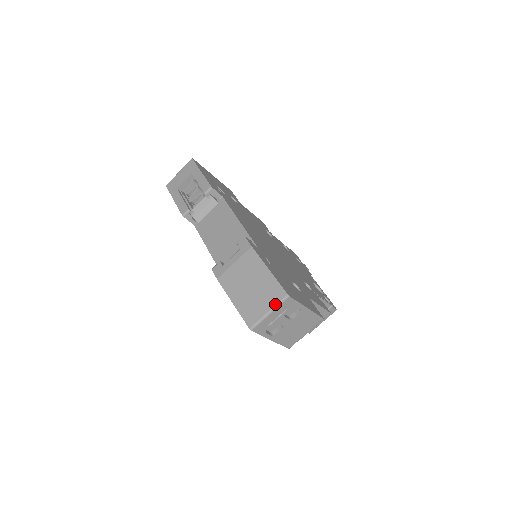
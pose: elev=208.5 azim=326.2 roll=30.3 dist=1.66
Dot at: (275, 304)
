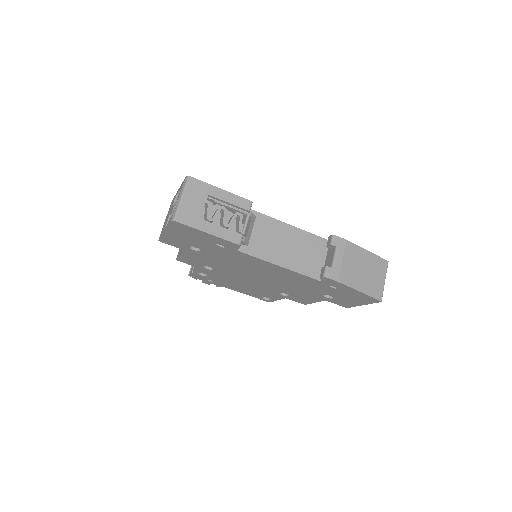
Dot at: occluded
